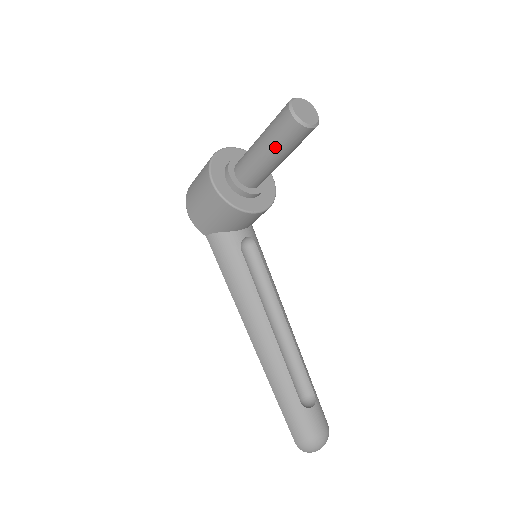
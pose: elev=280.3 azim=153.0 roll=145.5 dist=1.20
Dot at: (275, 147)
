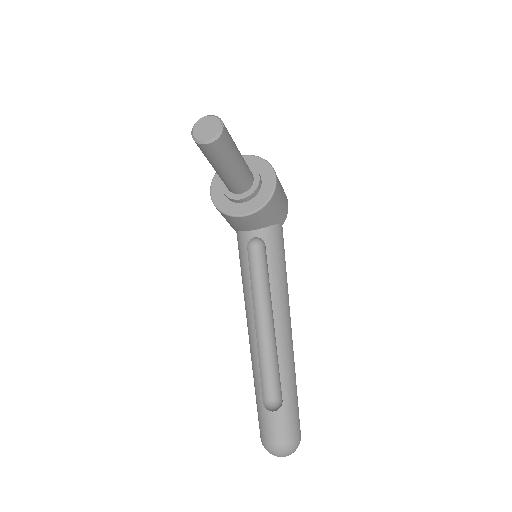
Dot at: (208, 160)
